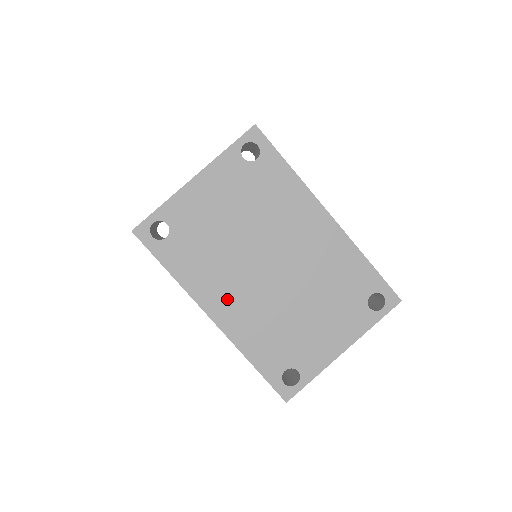
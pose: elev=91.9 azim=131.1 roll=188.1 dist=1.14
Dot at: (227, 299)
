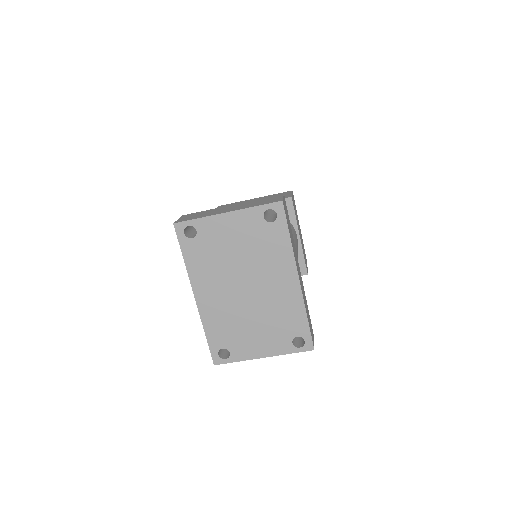
Dot at: (210, 292)
